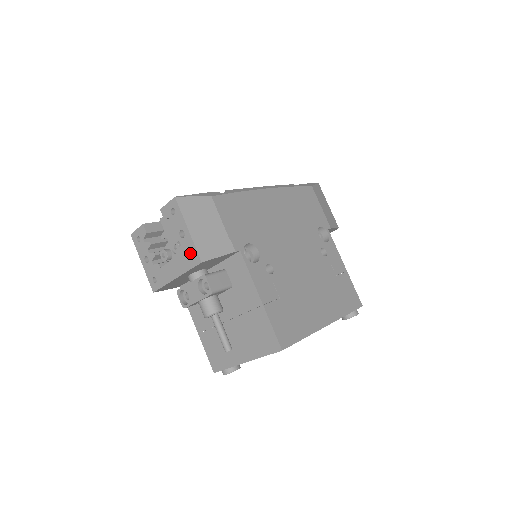
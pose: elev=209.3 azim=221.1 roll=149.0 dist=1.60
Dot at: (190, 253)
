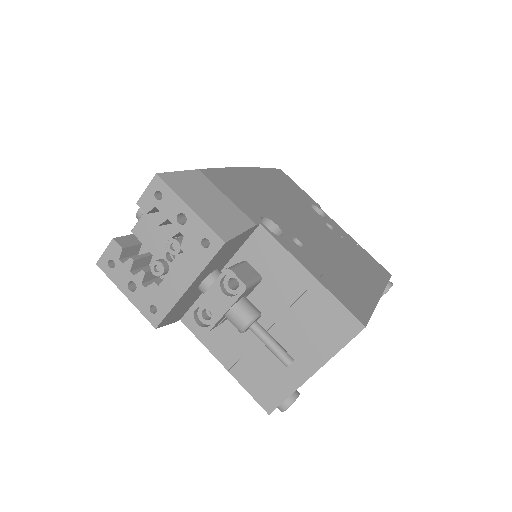
Dot at: (202, 240)
